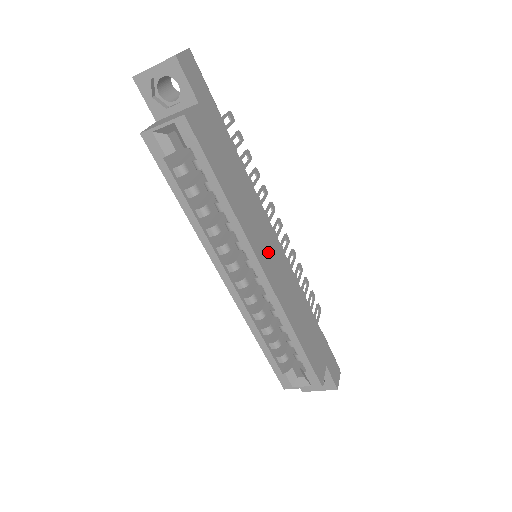
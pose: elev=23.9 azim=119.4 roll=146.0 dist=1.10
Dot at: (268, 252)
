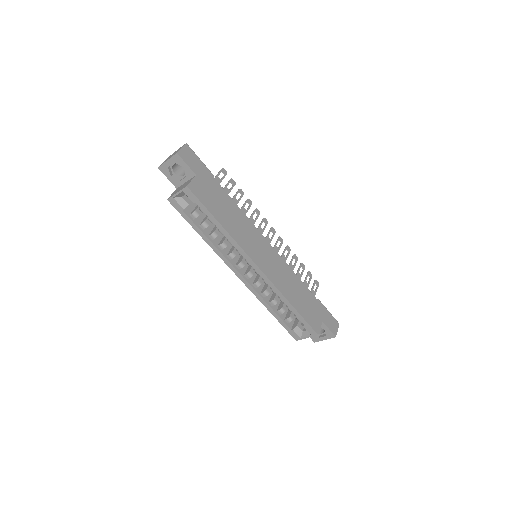
Dot at: (260, 253)
